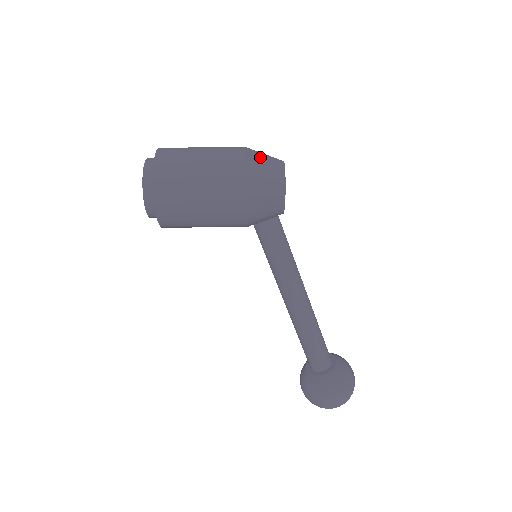
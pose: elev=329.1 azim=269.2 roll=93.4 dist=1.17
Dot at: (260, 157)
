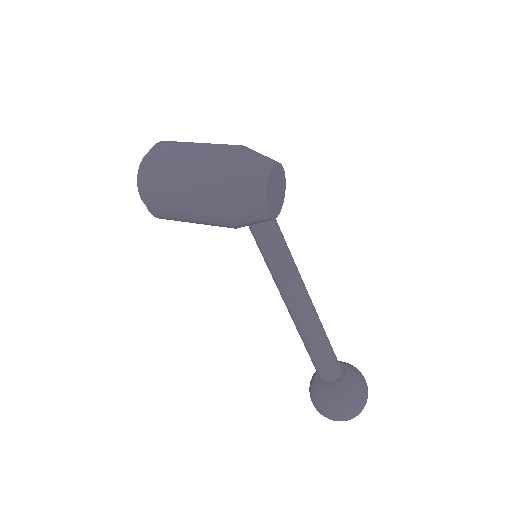
Dot at: (246, 159)
